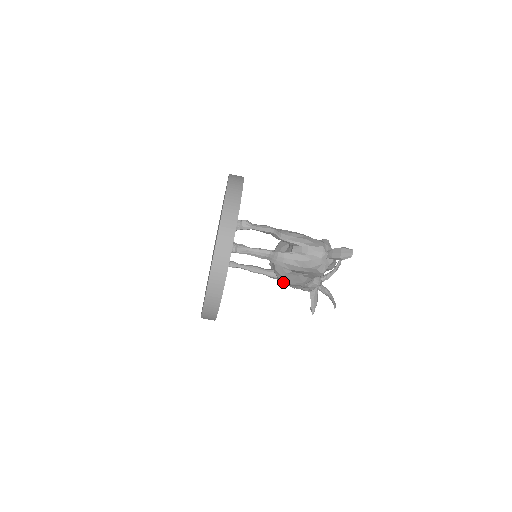
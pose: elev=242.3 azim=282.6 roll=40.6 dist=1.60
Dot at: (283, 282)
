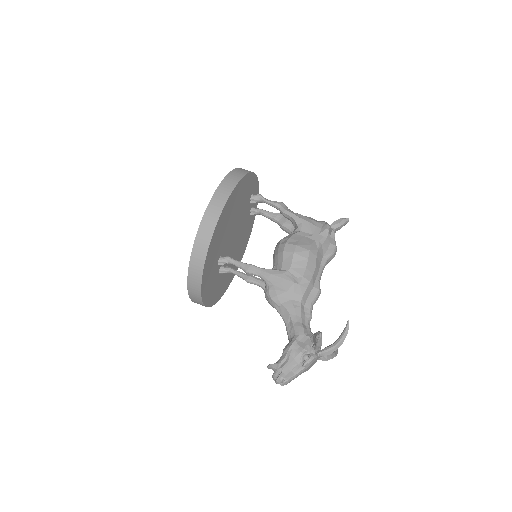
Dot at: (289, 247)
